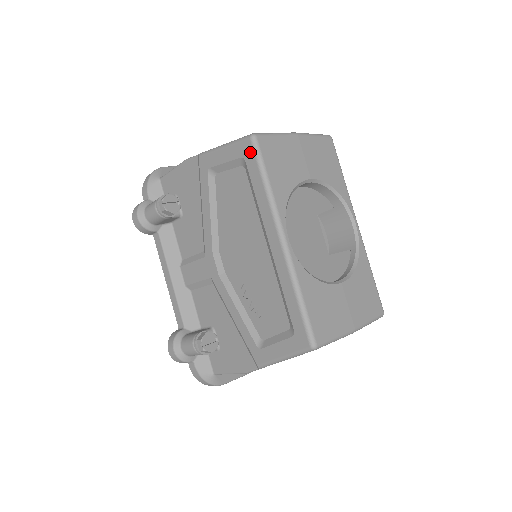
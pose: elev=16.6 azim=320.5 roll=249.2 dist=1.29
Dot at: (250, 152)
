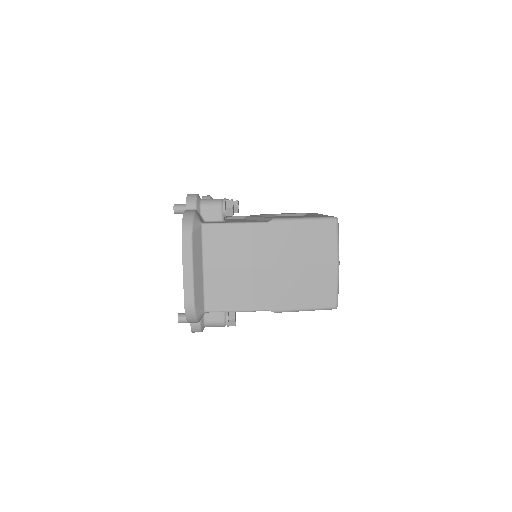
Dot at: occluded
